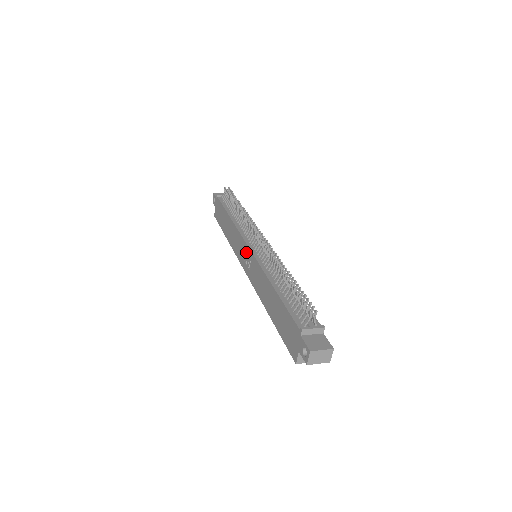
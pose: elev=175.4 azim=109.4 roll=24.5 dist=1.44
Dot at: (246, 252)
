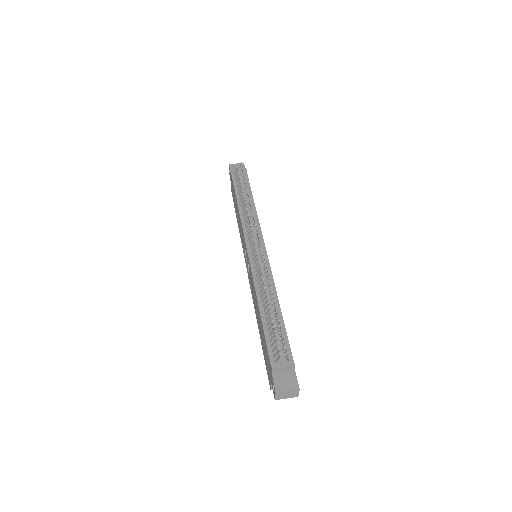
Dot at: (246, 253)
